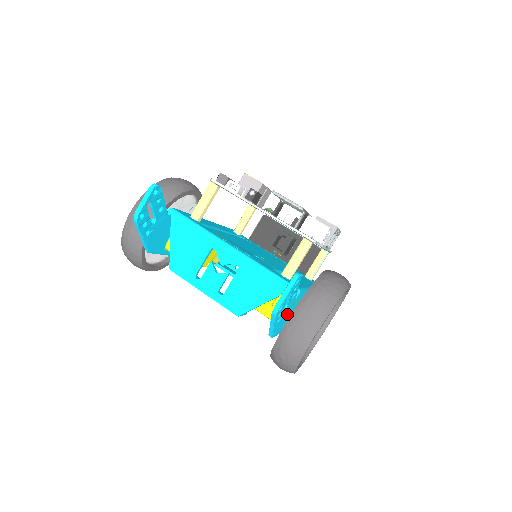
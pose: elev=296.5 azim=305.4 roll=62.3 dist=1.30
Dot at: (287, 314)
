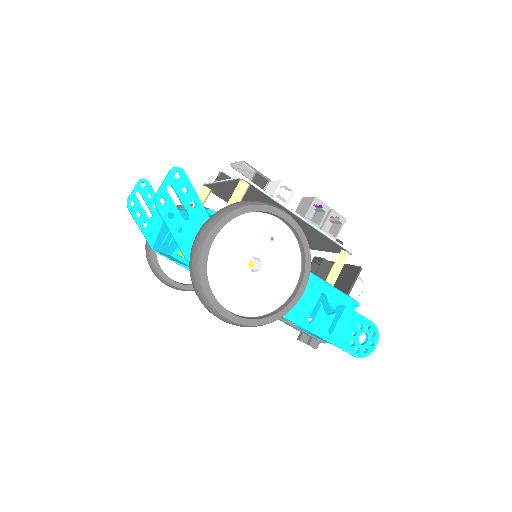
Dot at: occluded
